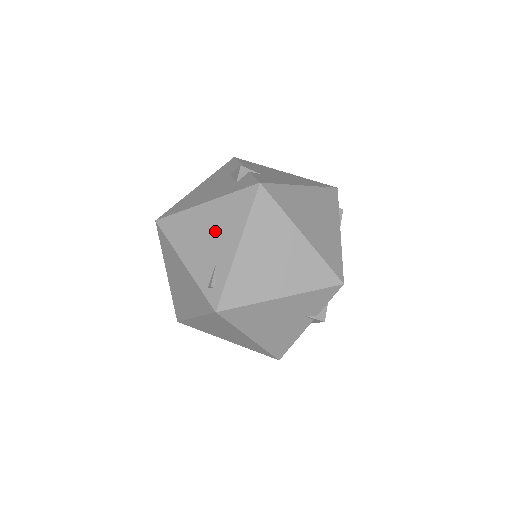
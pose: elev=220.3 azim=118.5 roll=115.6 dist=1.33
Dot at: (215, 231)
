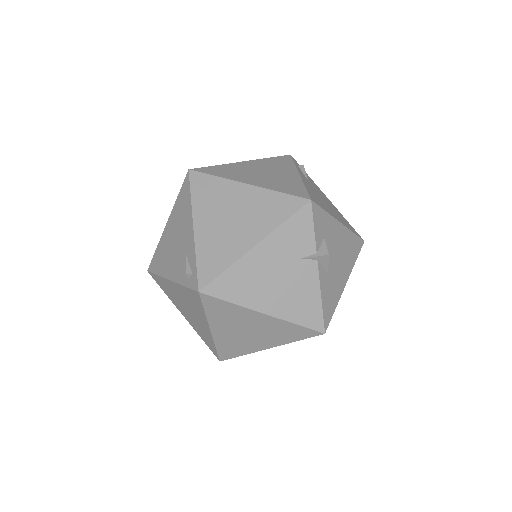
Dot at: (178, 233)
